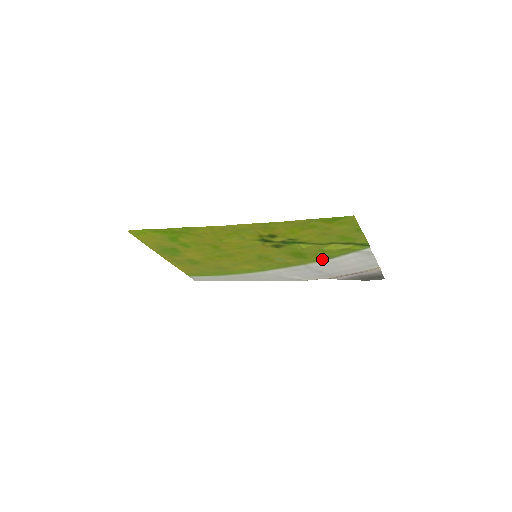
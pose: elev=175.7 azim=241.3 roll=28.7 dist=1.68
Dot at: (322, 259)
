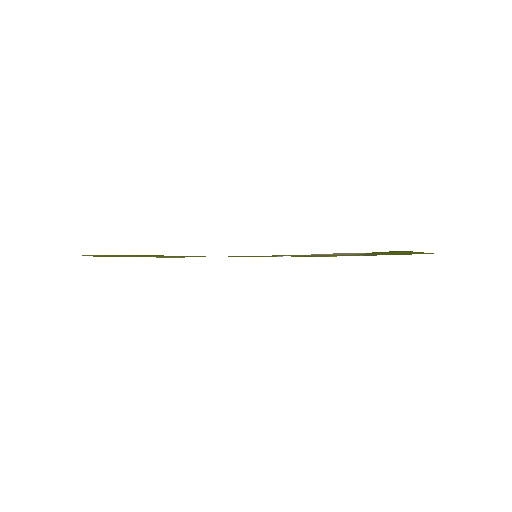
Dot at: occluded
